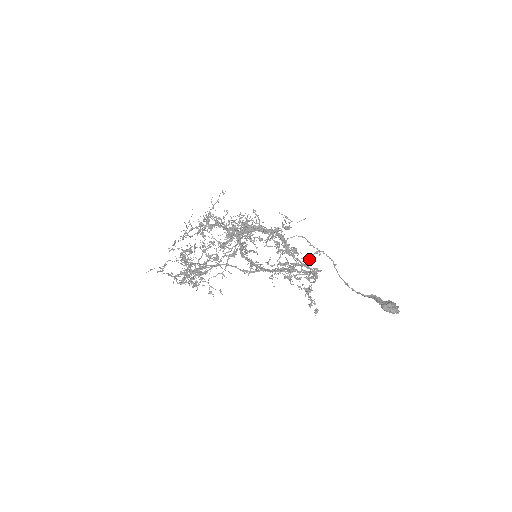
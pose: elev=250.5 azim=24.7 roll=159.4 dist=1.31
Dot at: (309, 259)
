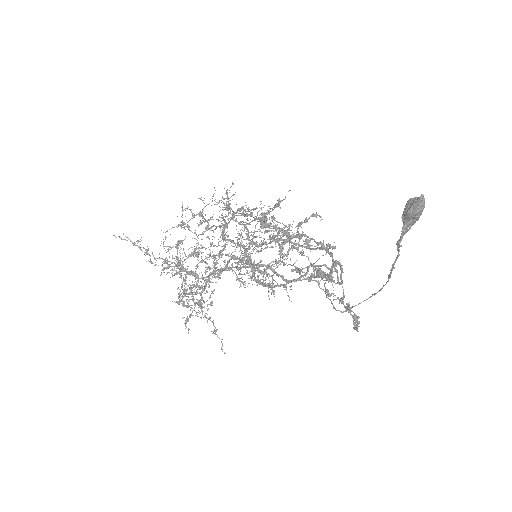
Dot at: occluded
